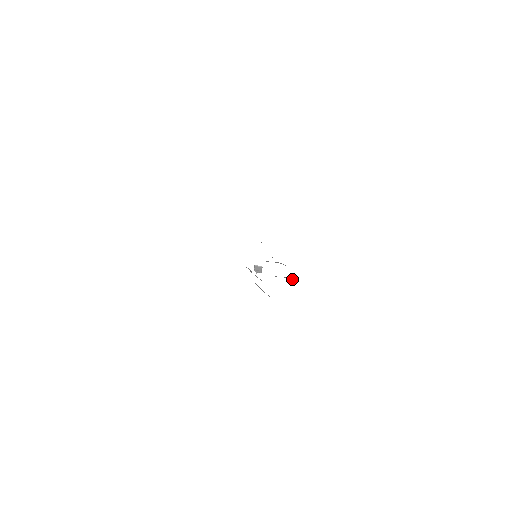
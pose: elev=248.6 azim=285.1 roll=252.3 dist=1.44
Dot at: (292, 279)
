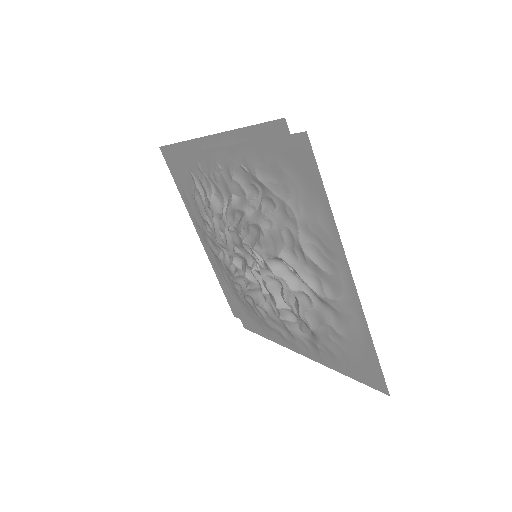
Dot at: occluded
